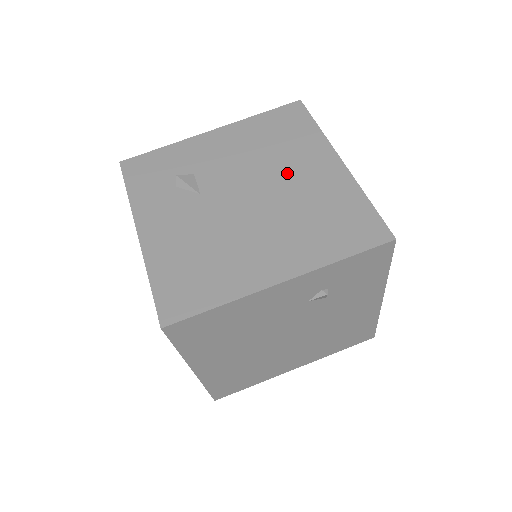
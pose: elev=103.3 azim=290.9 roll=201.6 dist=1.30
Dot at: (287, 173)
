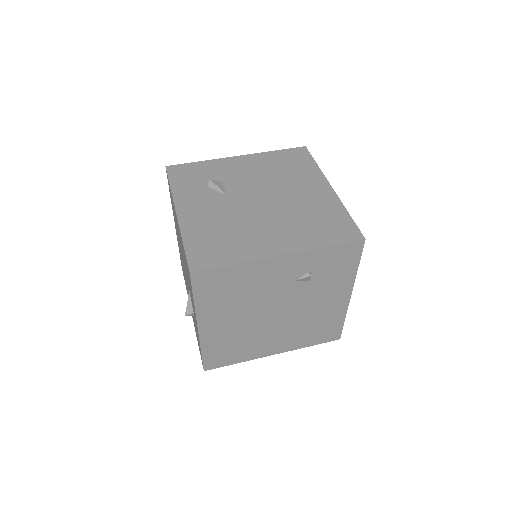
Dot at: (292, 190)
